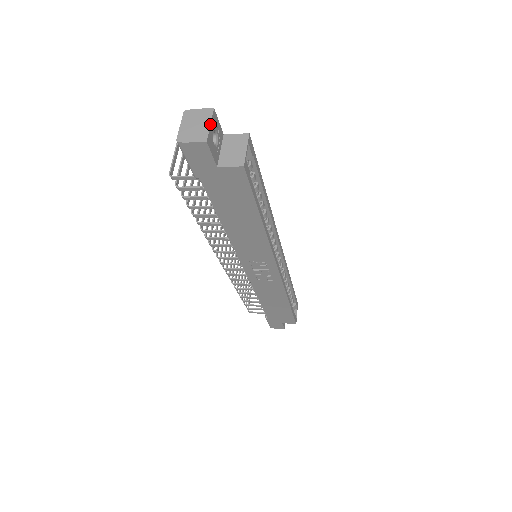
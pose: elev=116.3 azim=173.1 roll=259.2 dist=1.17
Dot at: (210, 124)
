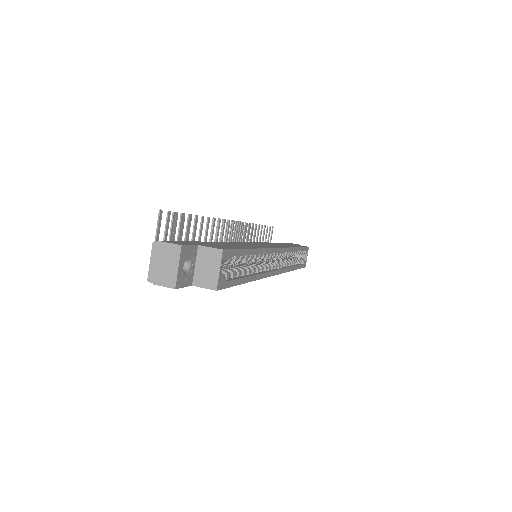
Dot at: (178, 267)
